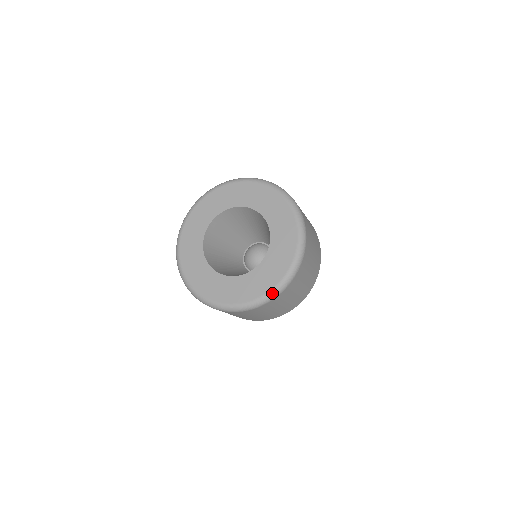
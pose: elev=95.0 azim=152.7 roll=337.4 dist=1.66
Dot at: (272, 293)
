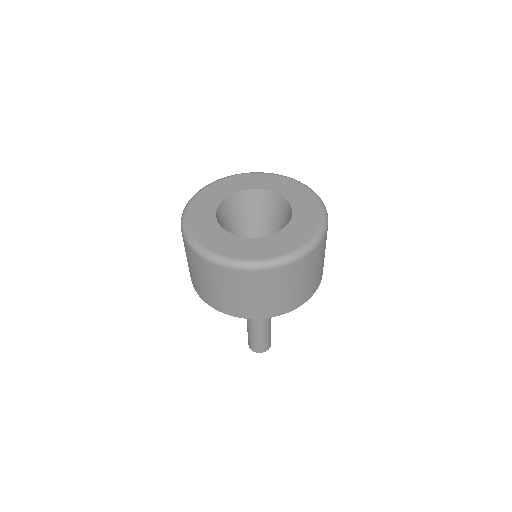
Dot at: (223, 259)
